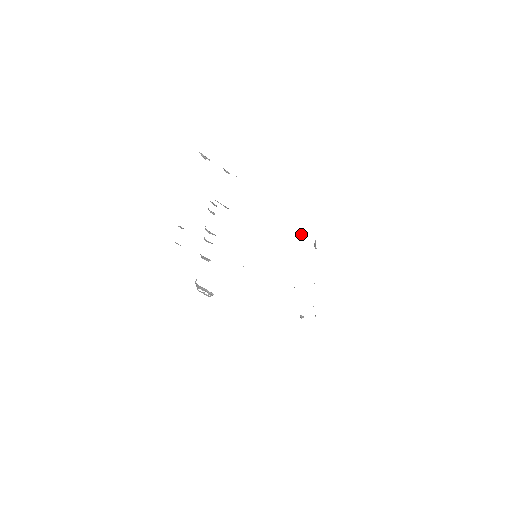
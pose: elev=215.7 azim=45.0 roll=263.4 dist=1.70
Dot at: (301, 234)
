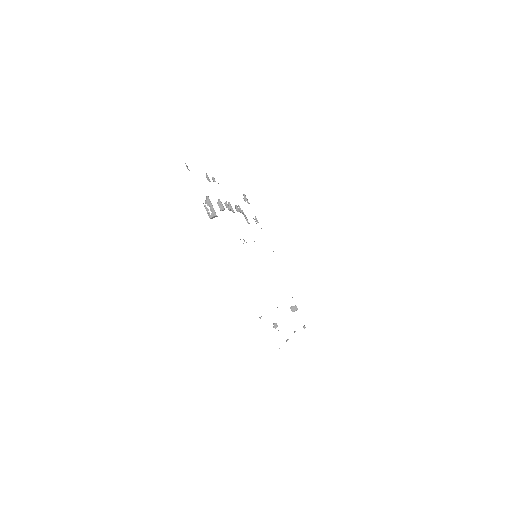
Dot at: (295, 308)
